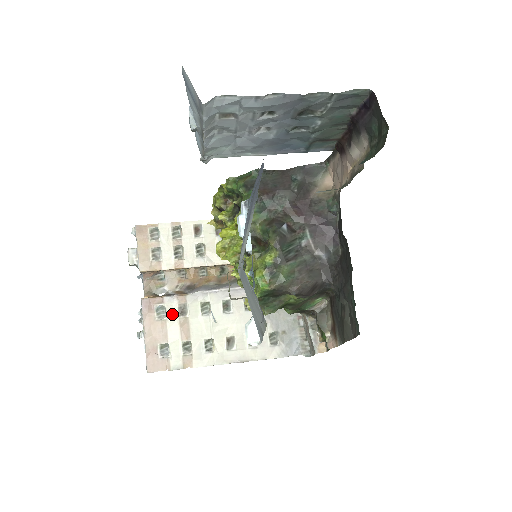
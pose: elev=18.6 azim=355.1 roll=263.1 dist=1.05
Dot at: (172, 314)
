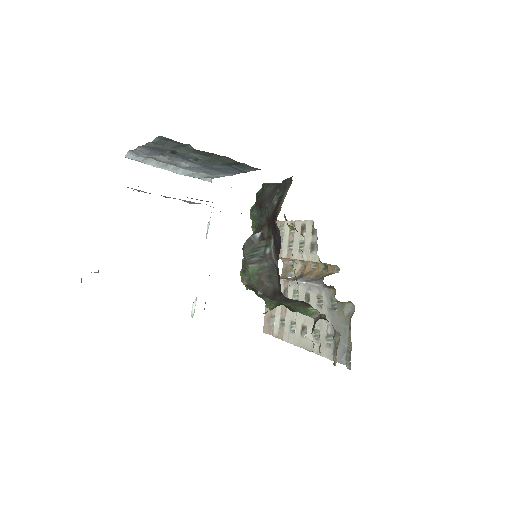
Dot at: occluded
